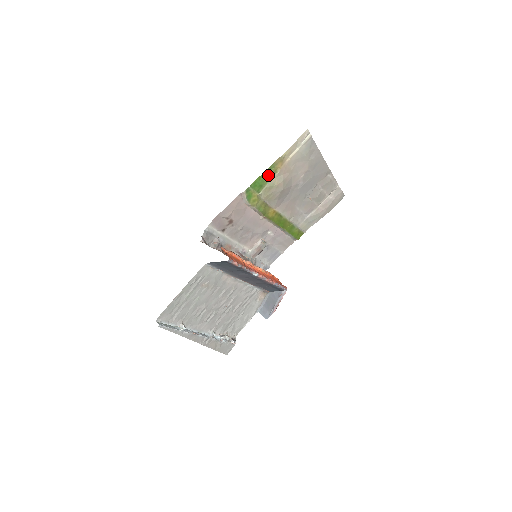
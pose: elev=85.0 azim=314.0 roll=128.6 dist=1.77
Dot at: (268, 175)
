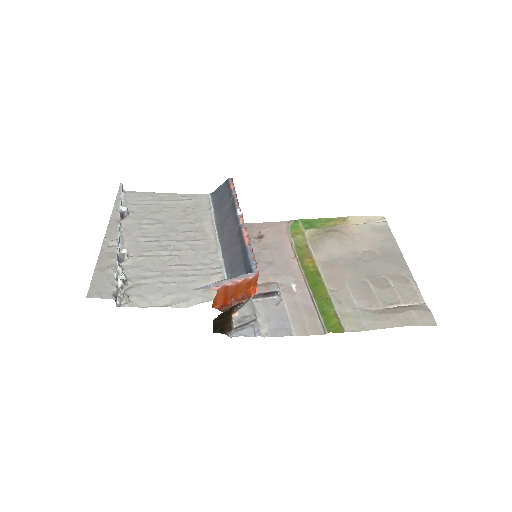
Dot at: (324, 223)
